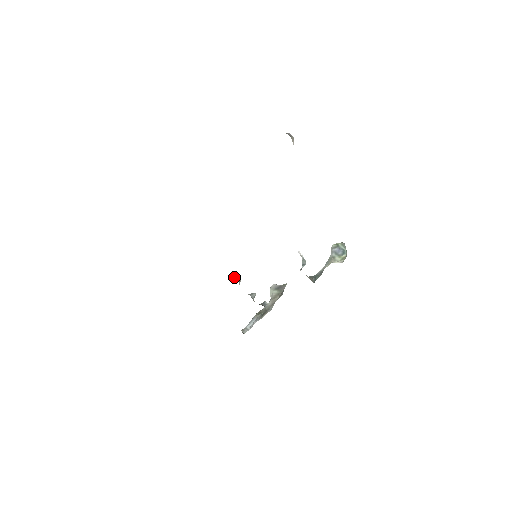
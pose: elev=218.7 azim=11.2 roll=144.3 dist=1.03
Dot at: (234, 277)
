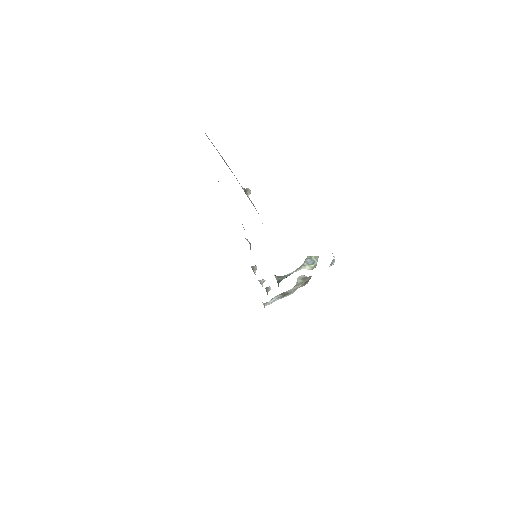
Dot at: (251, 267)
